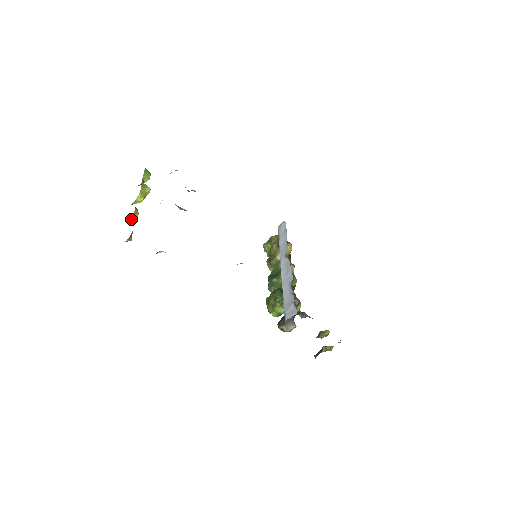
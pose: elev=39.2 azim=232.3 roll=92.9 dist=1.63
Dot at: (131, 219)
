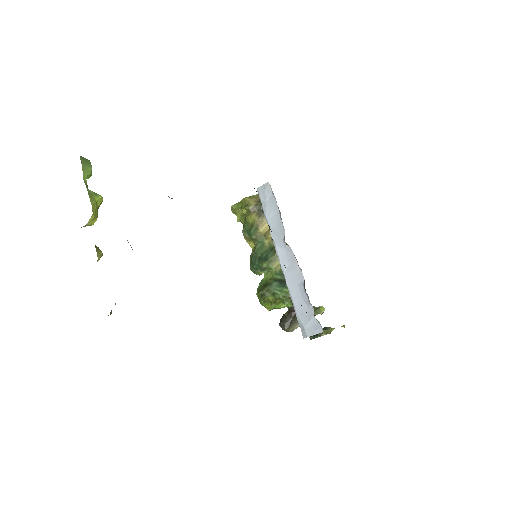
Dot at: occluded
